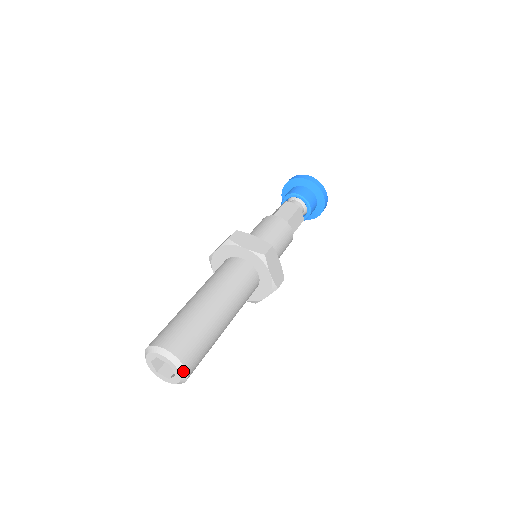
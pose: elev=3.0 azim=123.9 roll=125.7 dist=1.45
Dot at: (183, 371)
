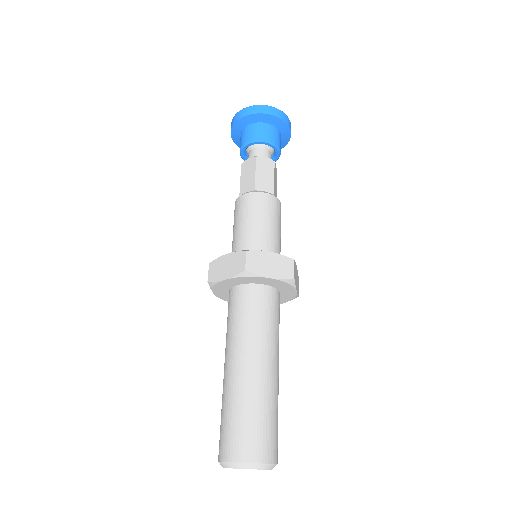
Dot at: occluded
